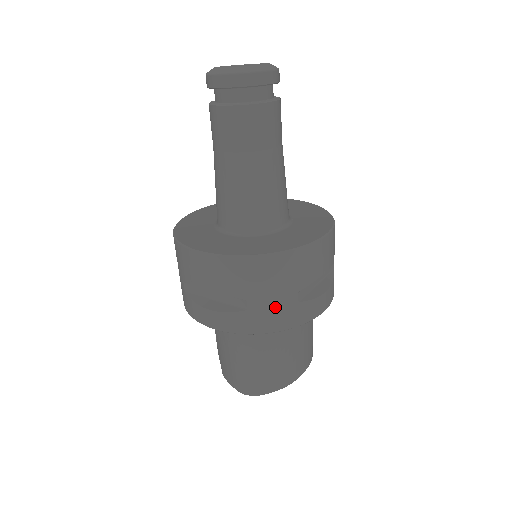
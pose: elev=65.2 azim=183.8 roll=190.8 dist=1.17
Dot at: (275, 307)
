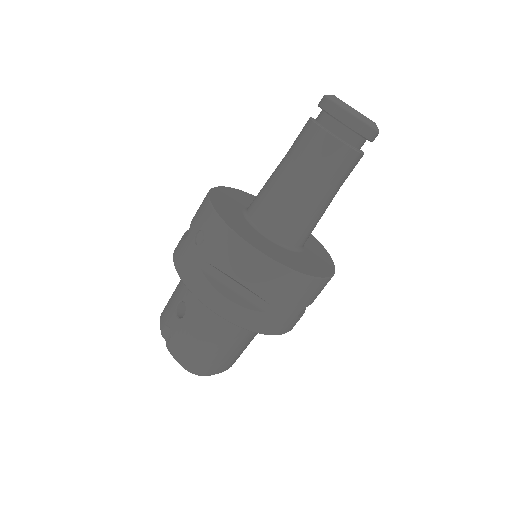
Dot at: (284, 316)
